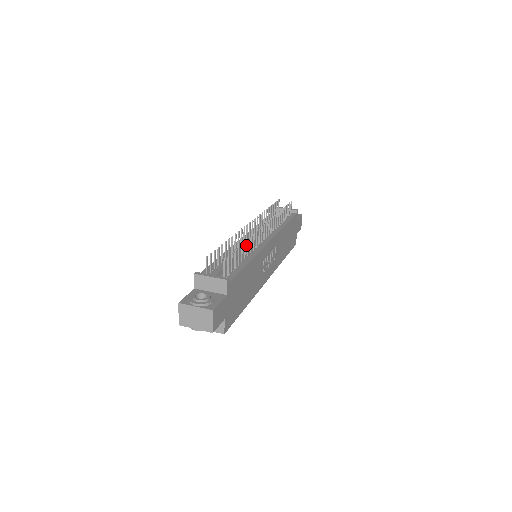
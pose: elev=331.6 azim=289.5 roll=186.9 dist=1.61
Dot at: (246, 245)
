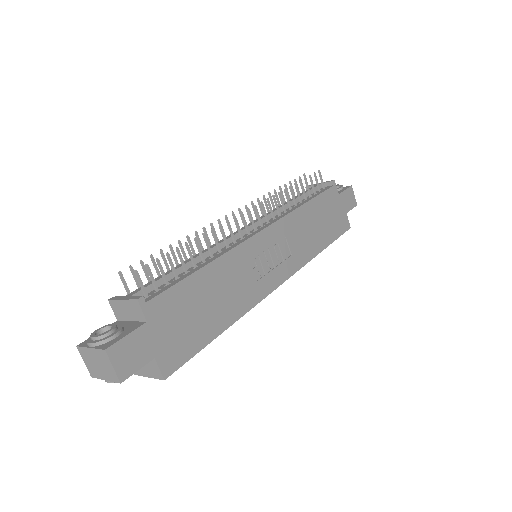
Dot at: occluded
